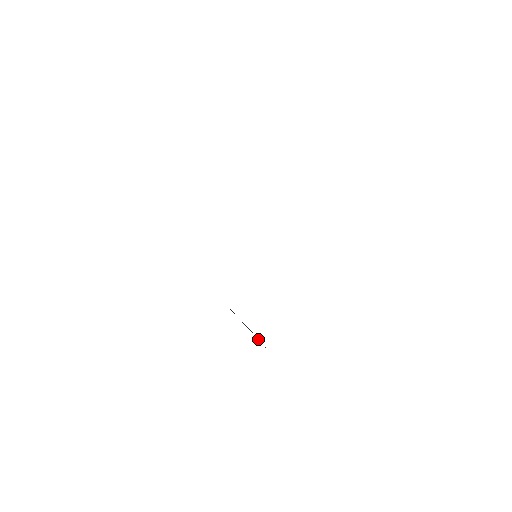
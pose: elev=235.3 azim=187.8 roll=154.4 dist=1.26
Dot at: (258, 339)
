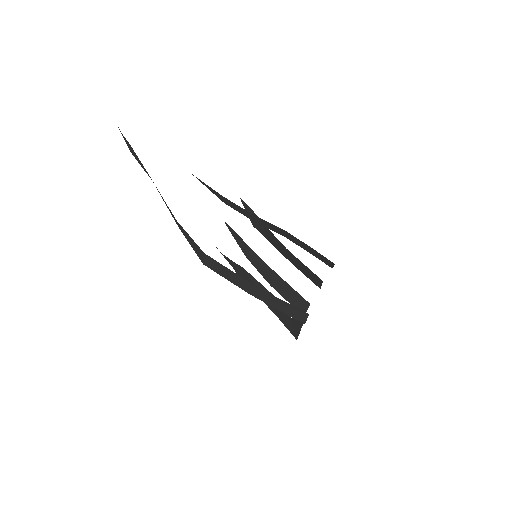
Dot at: (301, 317)
